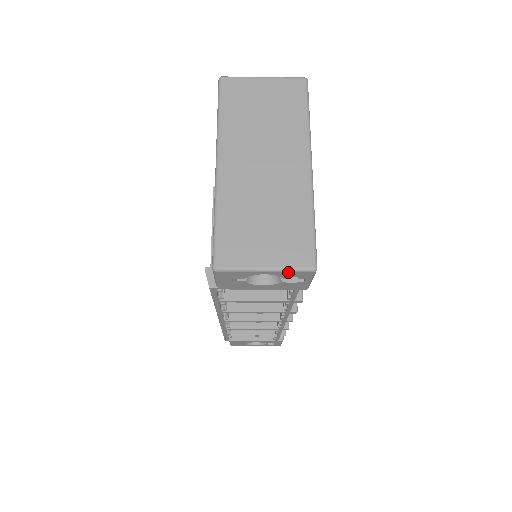
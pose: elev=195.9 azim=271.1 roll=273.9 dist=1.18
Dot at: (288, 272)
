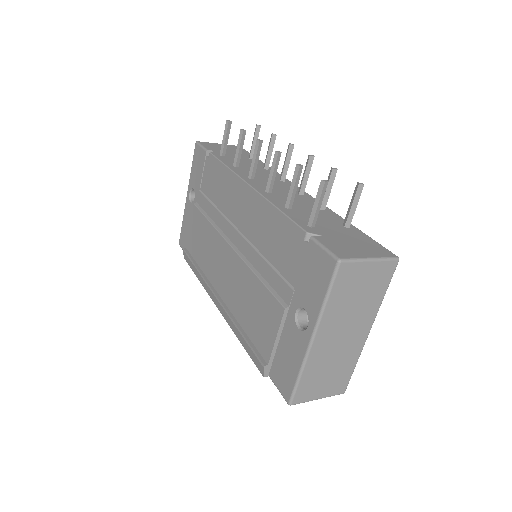
Dot at: (329, 395)
